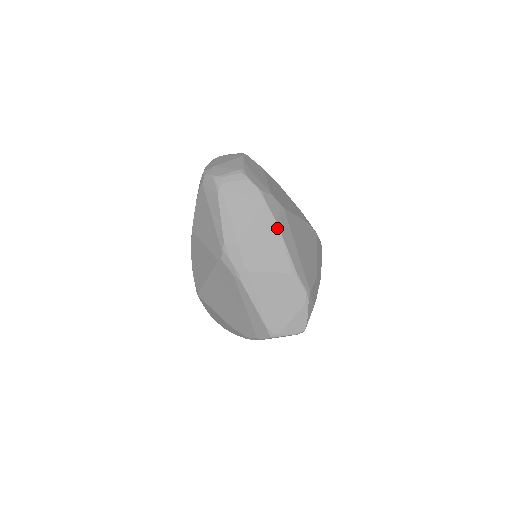
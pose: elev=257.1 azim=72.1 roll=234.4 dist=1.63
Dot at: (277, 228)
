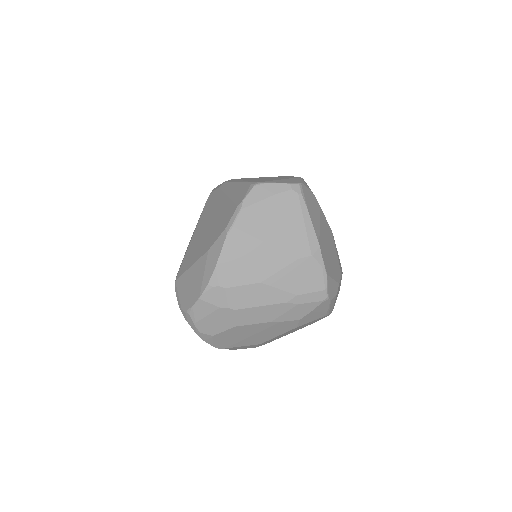
Dot at: occluded
